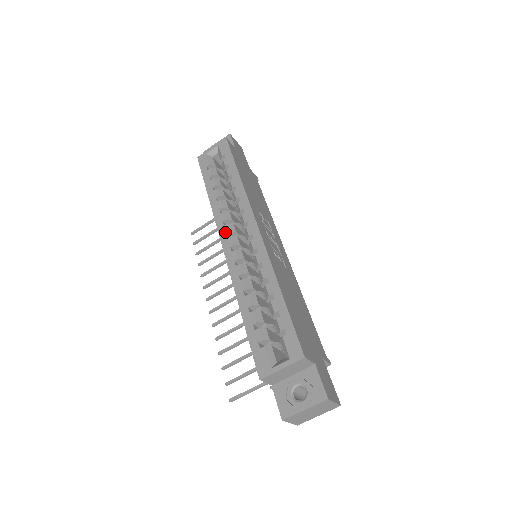
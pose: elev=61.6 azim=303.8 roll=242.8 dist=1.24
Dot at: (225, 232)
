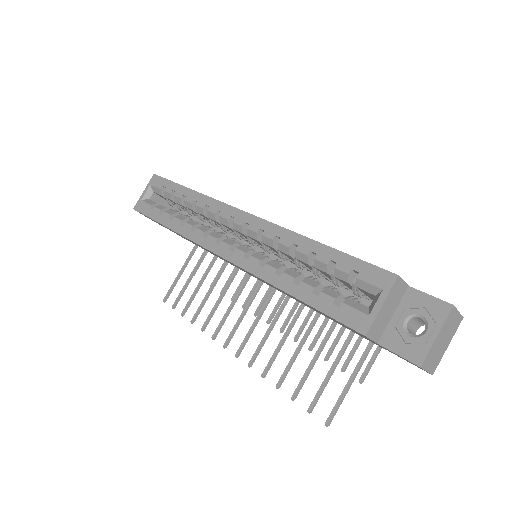
Dot at: (212, 242)
